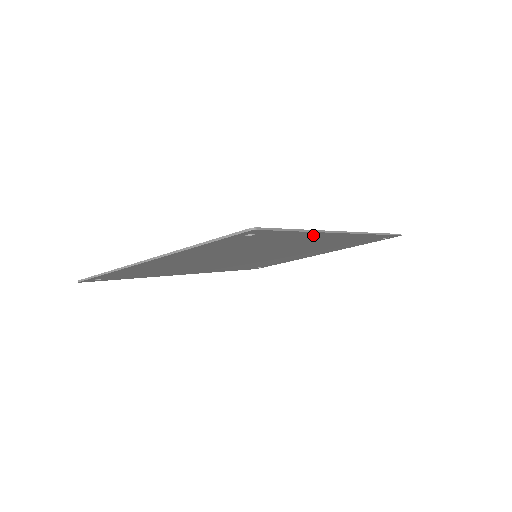
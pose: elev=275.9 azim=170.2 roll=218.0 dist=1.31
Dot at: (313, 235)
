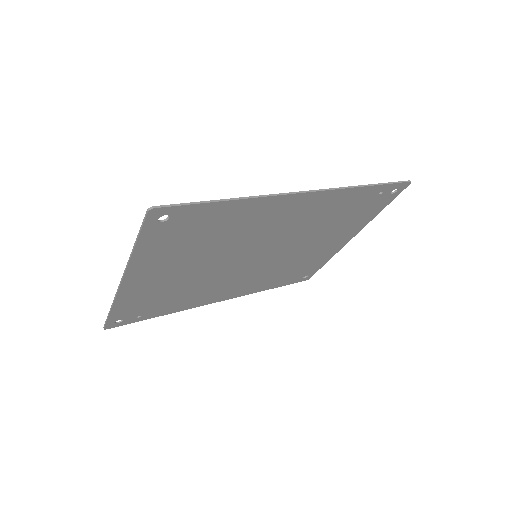
Dot at: (259, 205)
